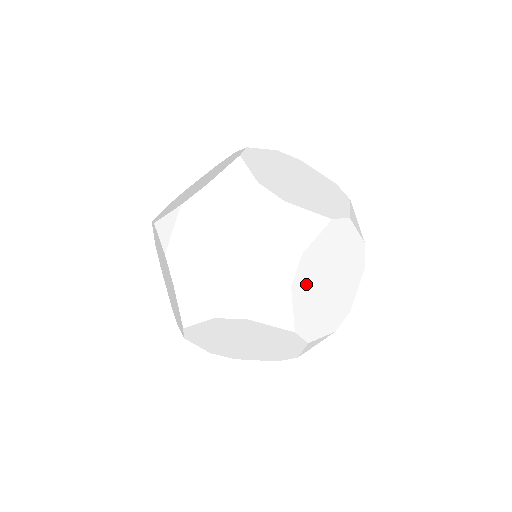
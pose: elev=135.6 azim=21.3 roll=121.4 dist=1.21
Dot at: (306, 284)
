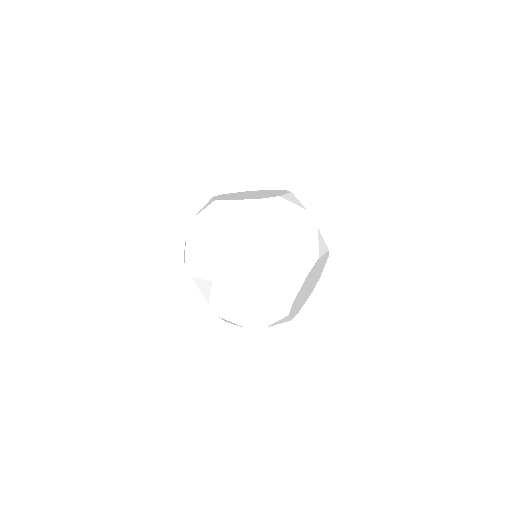
Dot at: occluded
